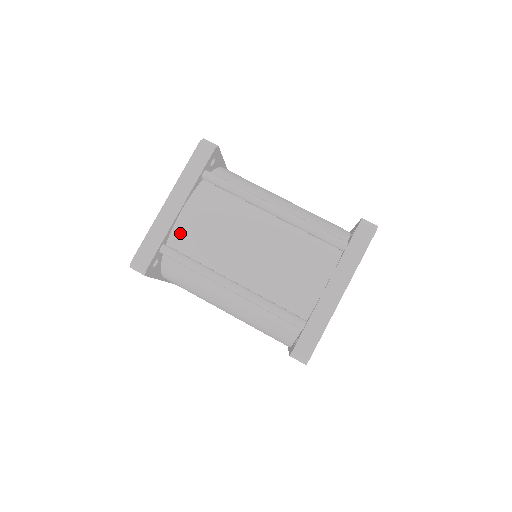
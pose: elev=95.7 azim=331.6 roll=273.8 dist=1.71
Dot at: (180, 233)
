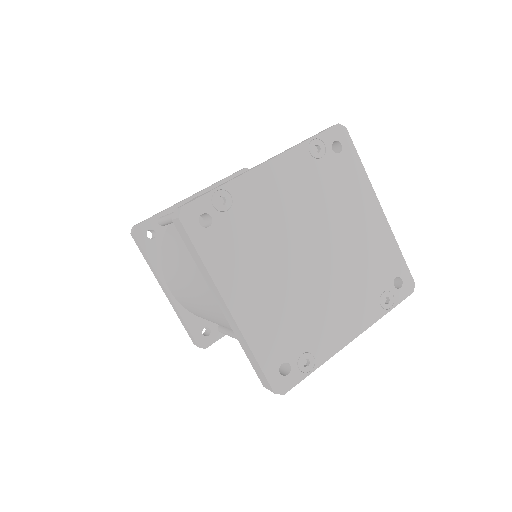
Dot at: occluded
